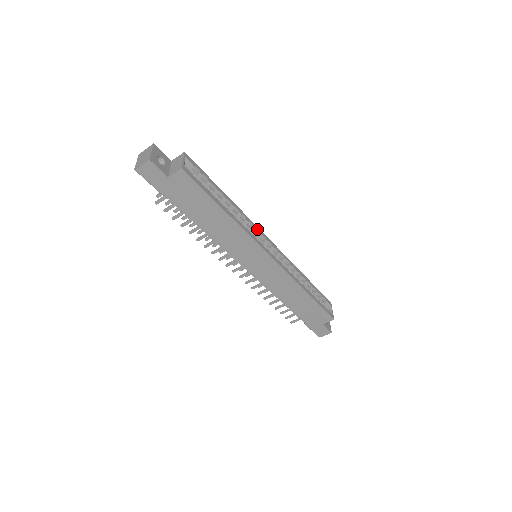
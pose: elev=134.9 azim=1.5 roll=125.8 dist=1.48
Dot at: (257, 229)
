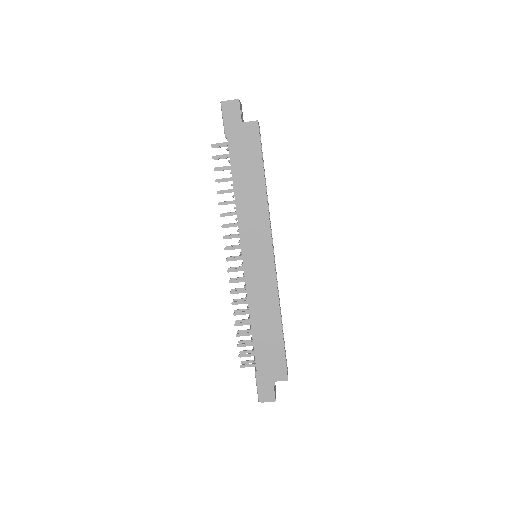
Dot at: (271, 231)
